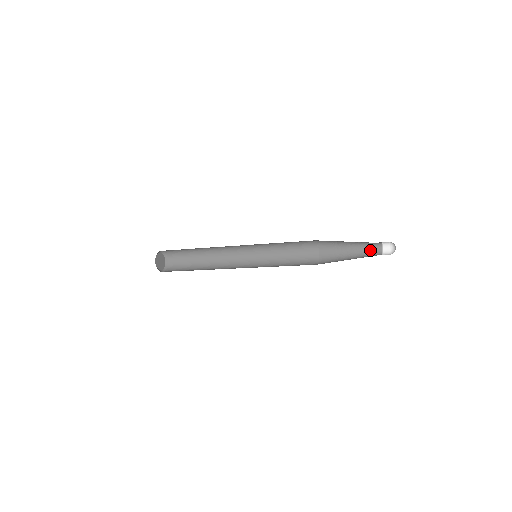
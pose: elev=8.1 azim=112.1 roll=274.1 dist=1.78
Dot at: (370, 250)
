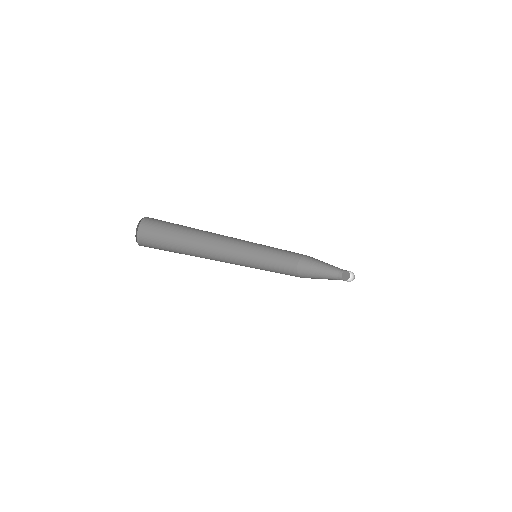
Dot at: (336, 270)
